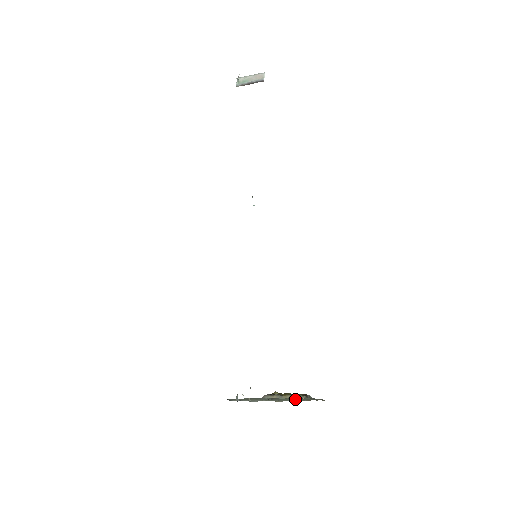
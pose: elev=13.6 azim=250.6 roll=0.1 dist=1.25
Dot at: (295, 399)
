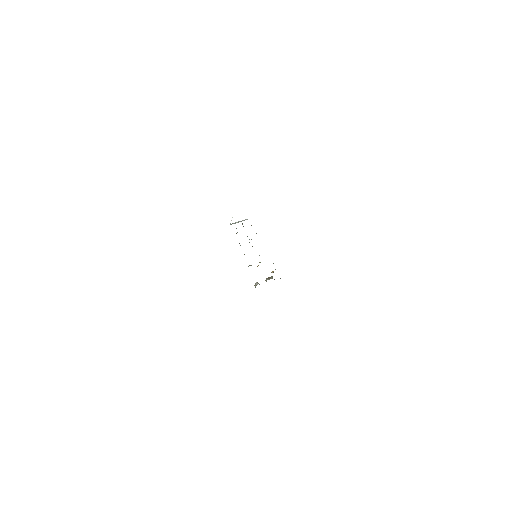
Dot at: occluded
